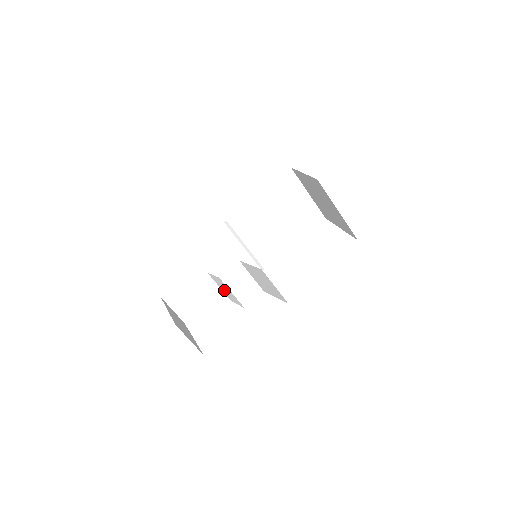
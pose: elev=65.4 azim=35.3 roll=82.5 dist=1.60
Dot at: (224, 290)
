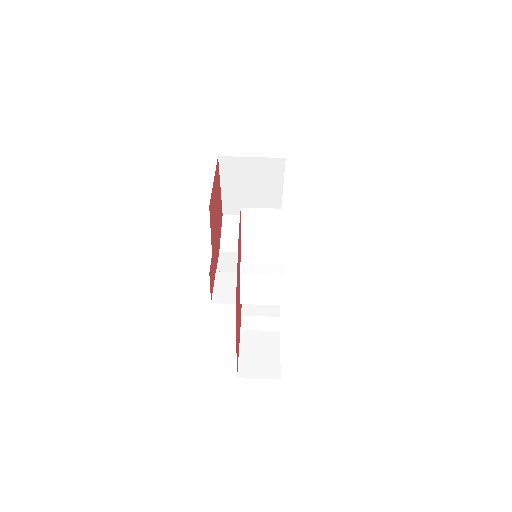
Dot at: (263, 297)
